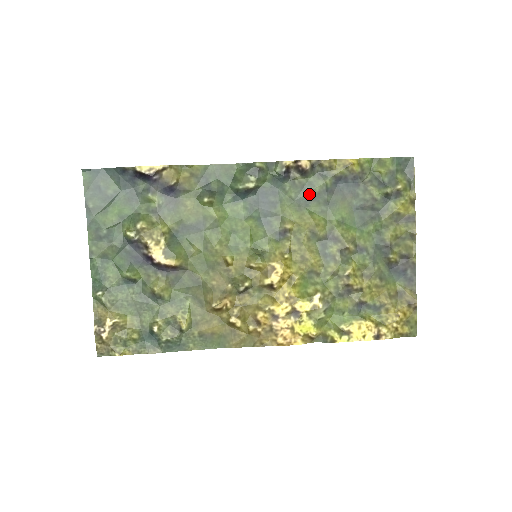
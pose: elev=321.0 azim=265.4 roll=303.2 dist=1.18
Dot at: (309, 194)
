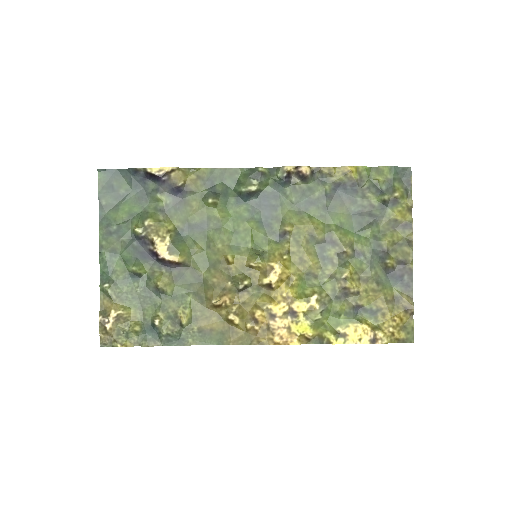
Dot at: (309, 199)
